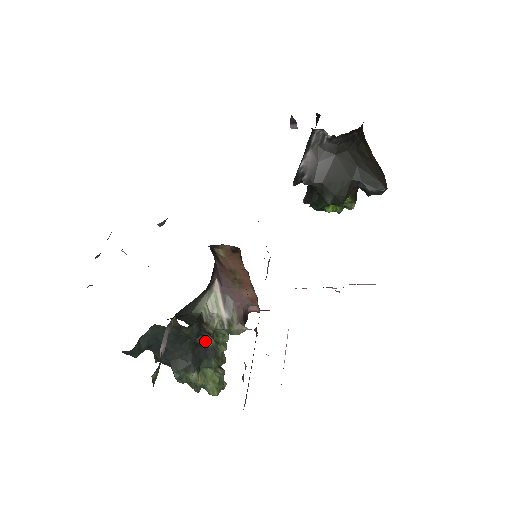
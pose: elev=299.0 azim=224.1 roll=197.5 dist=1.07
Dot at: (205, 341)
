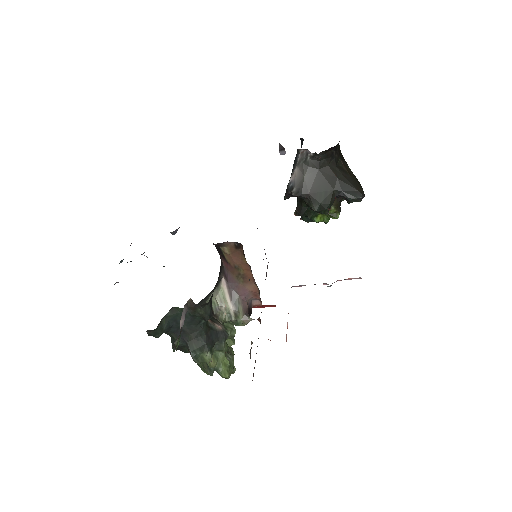
Dot at: (216, 326)
